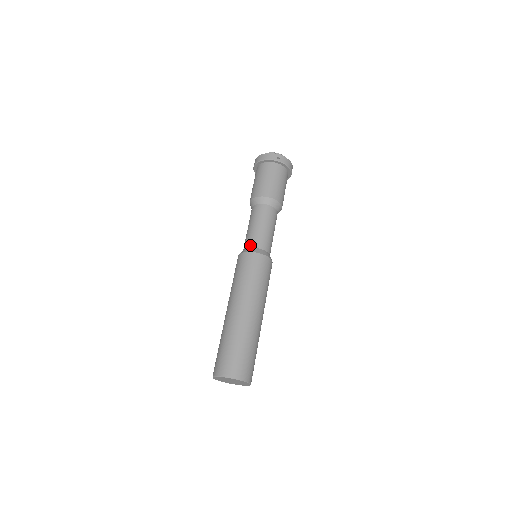
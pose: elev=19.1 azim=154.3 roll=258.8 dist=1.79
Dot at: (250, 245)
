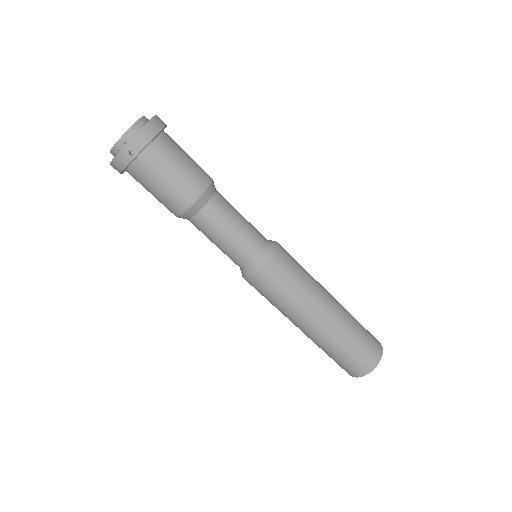
Dot at: (241, 266)
